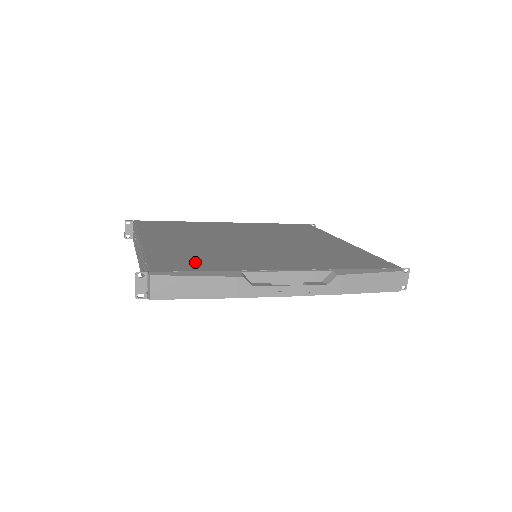
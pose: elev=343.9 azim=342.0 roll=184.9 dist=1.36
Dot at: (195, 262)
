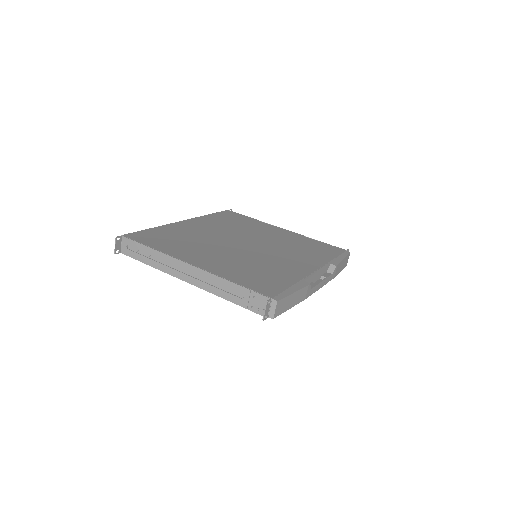
Dot at: (270, 279)
